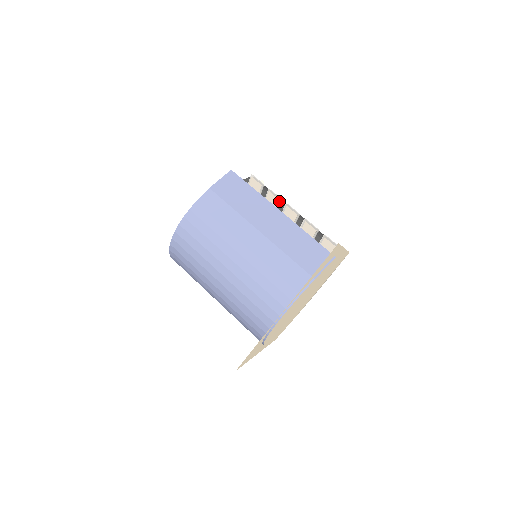
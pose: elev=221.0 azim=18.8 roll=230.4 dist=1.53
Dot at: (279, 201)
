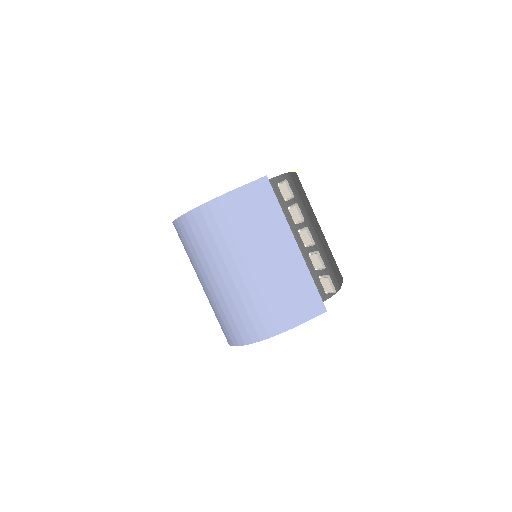
Dot at: (301, 219)
